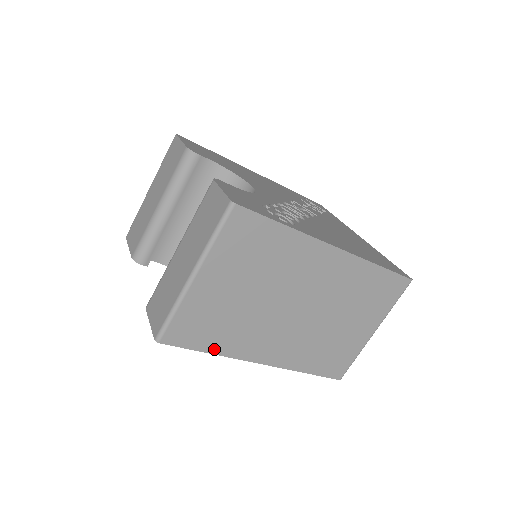
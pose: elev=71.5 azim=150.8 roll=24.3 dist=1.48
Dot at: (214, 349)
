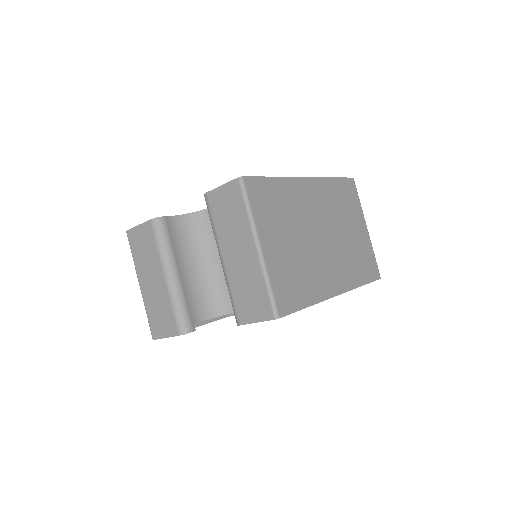
Dot at: (309, 301)
